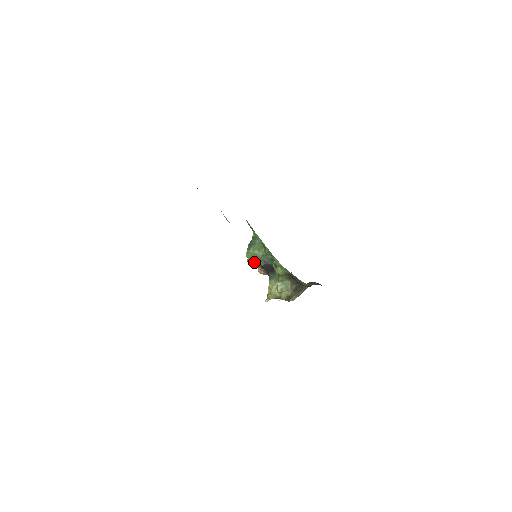
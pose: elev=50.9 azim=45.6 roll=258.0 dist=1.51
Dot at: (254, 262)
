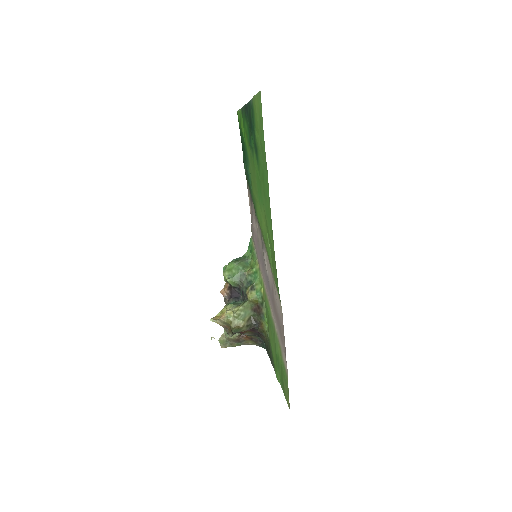
Dot at: (230, 275)
